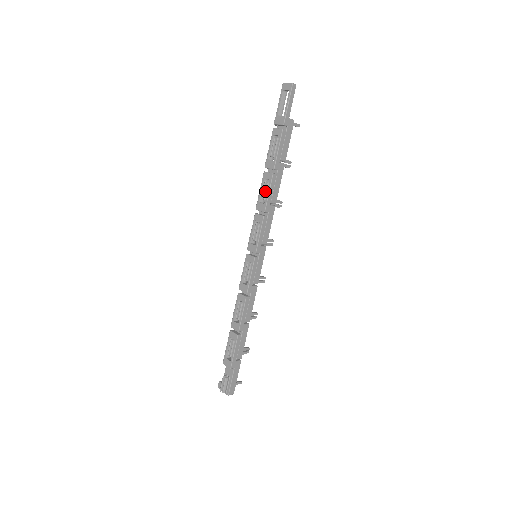
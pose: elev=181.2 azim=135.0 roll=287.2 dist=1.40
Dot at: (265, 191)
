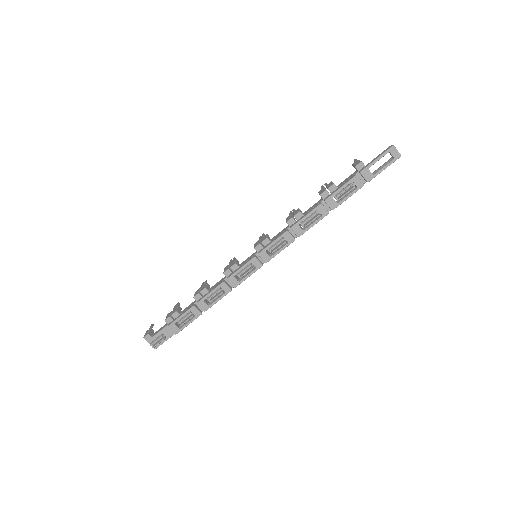
Dot at: (311, 221)
